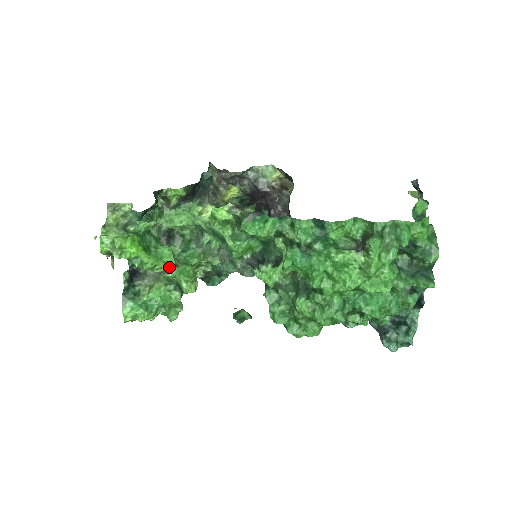
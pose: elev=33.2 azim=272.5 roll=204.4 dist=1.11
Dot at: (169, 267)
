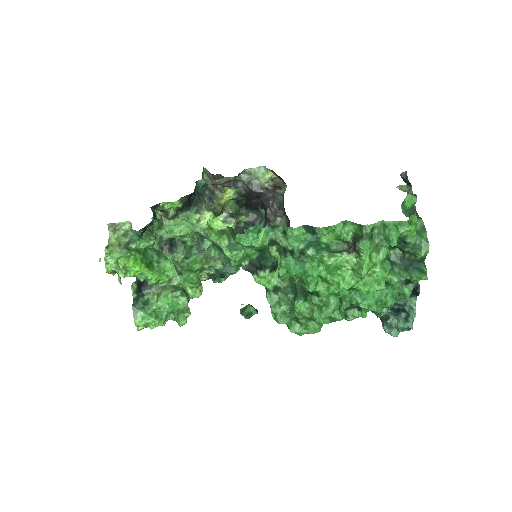
Dot at: occluded
